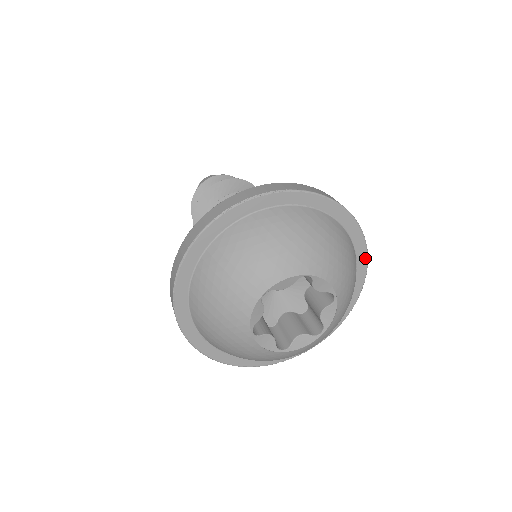
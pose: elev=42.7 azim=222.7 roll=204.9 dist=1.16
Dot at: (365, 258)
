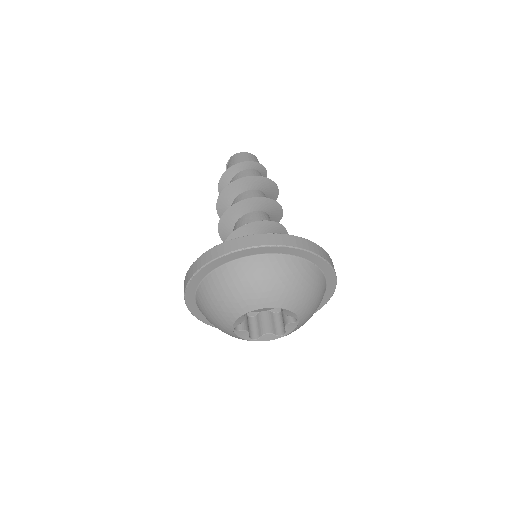
Dot at: (333, 288)
